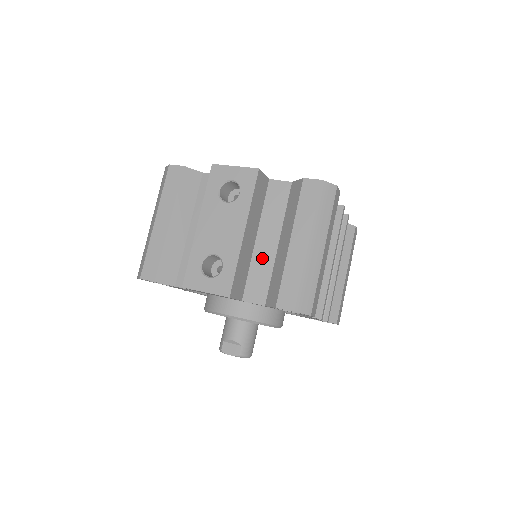
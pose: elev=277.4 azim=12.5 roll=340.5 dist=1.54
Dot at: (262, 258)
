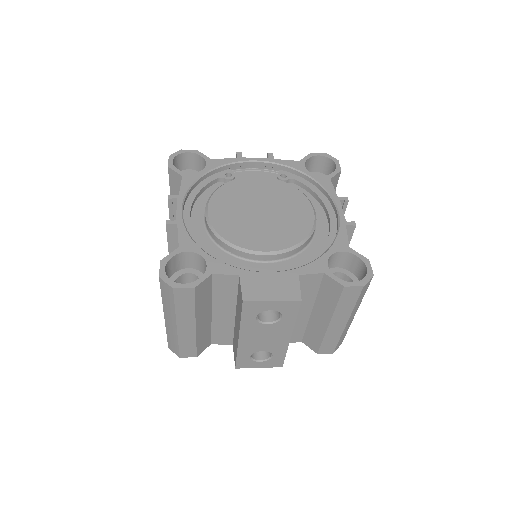
Dot at: (296, 322)
